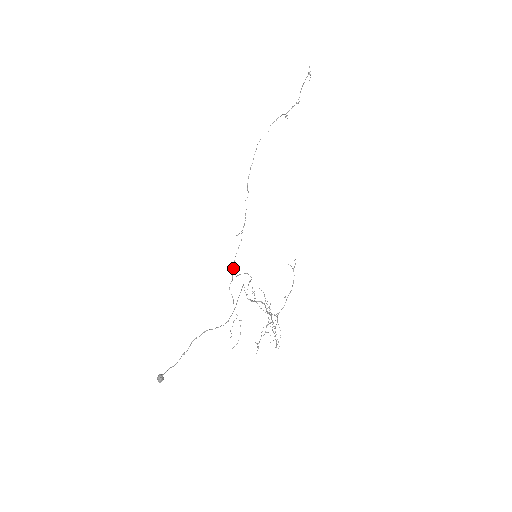
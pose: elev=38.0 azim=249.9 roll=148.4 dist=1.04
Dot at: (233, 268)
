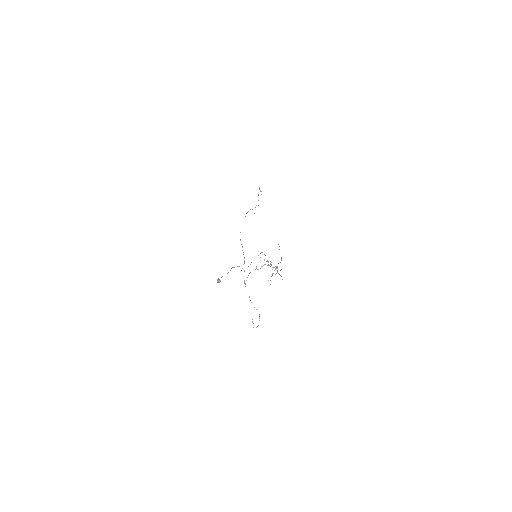
Dot at: (244, 281)
